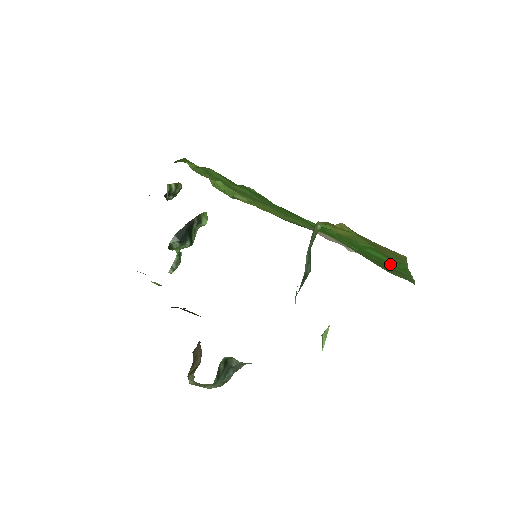
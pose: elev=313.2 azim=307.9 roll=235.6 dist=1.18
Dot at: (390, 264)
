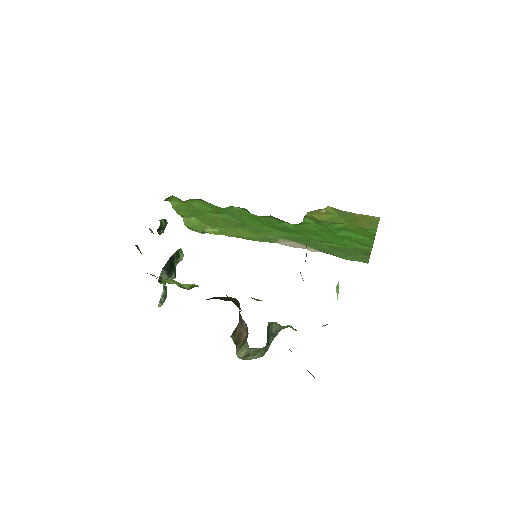
Dot at: (357, 240)
